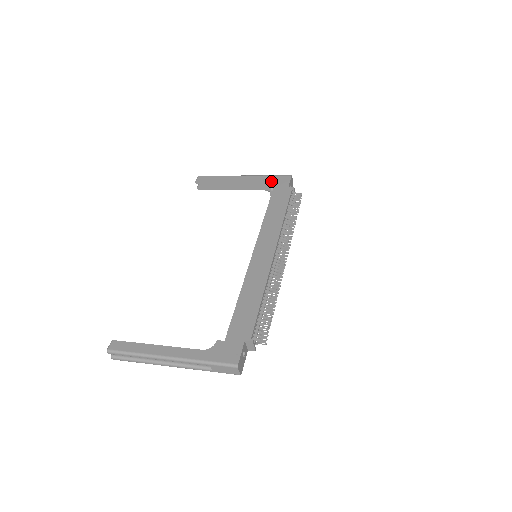
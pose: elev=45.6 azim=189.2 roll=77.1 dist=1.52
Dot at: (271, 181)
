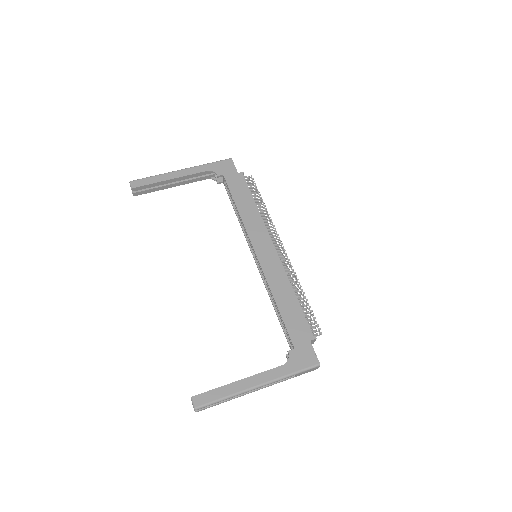
Dot at: (216, 170)
